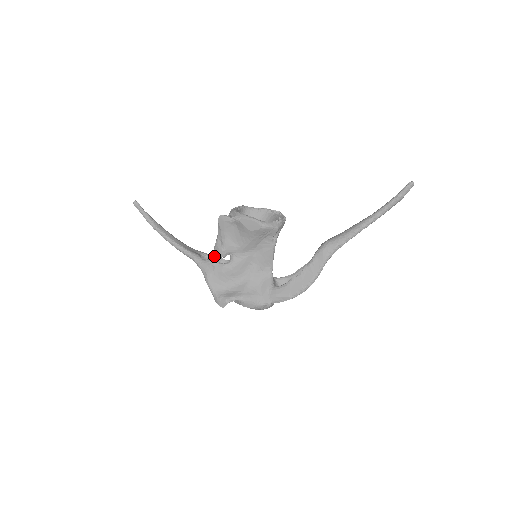
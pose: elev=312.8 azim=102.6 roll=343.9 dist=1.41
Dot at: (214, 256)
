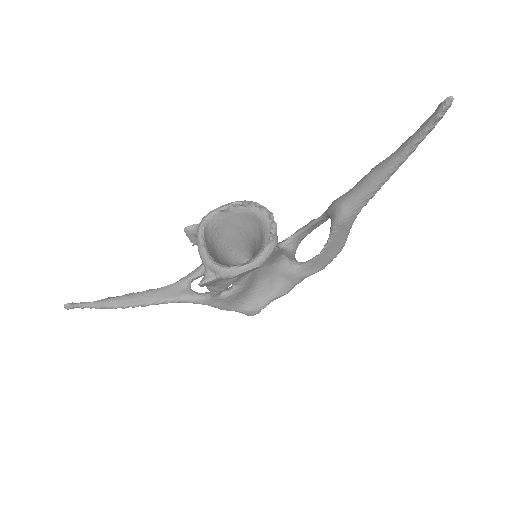
Dot at: (214, 295)
